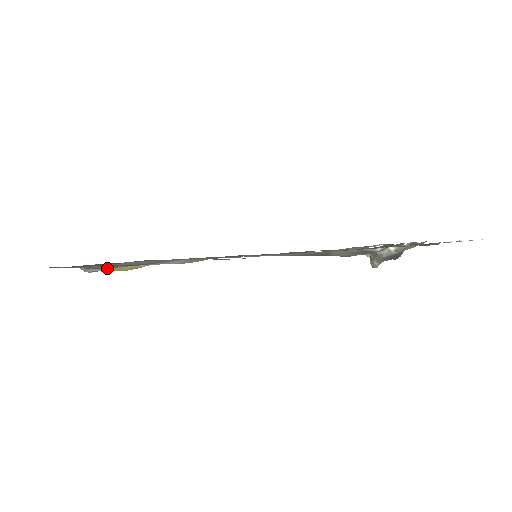
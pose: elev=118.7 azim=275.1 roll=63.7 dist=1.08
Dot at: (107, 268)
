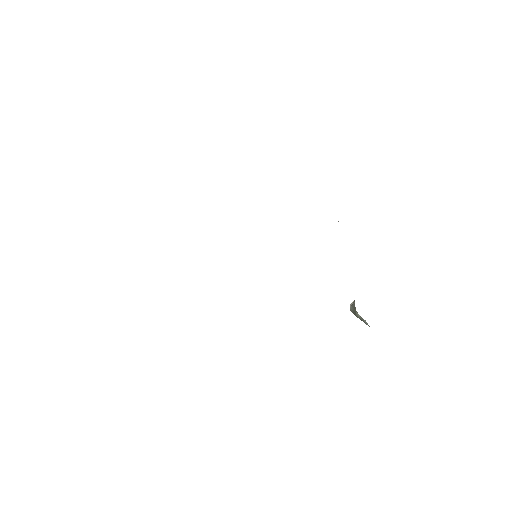
Dot at: occluded
